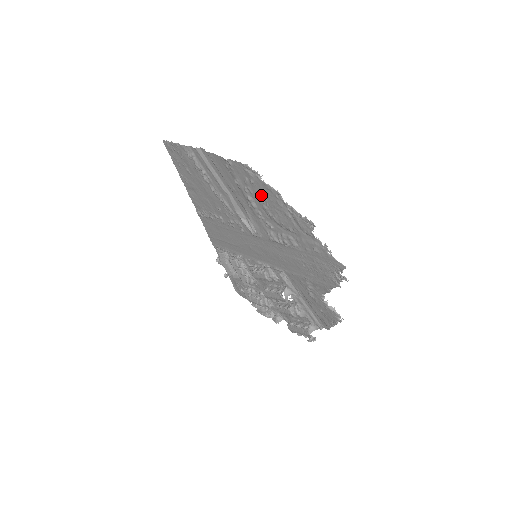
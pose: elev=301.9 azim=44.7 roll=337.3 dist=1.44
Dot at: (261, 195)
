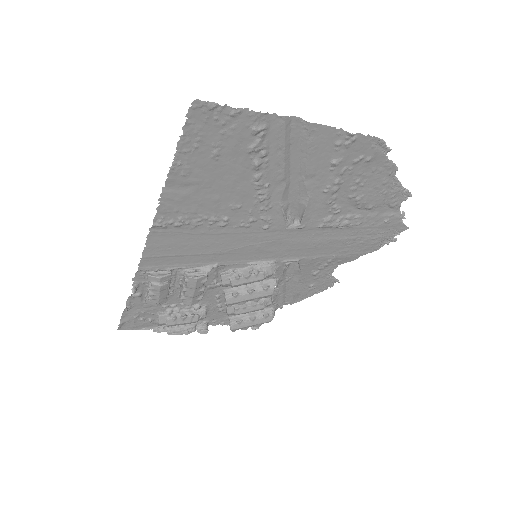
Dot at: (365, 175)
